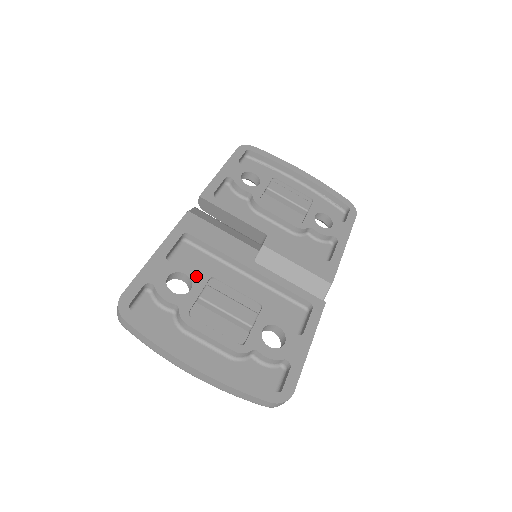
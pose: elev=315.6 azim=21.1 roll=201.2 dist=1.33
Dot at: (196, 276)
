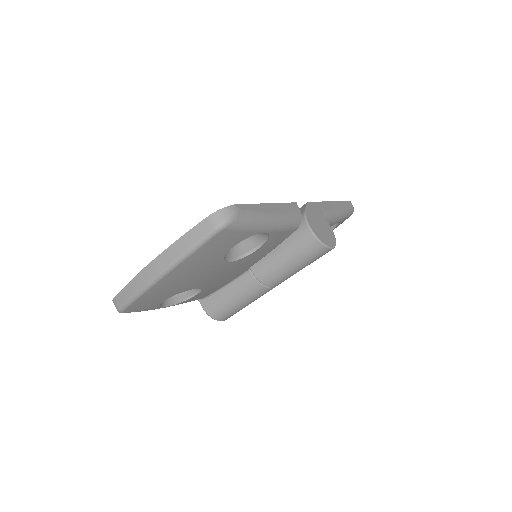
Dot at: occluded
